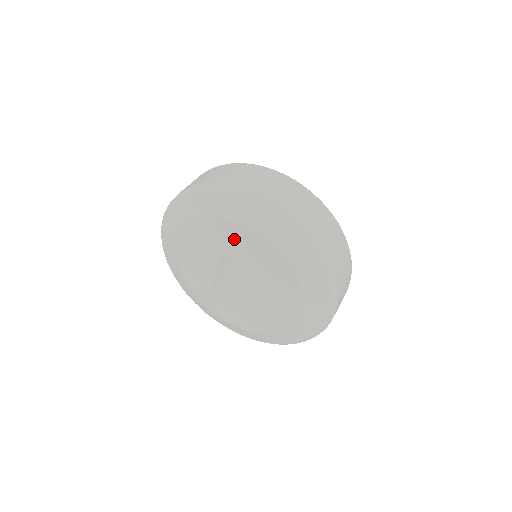
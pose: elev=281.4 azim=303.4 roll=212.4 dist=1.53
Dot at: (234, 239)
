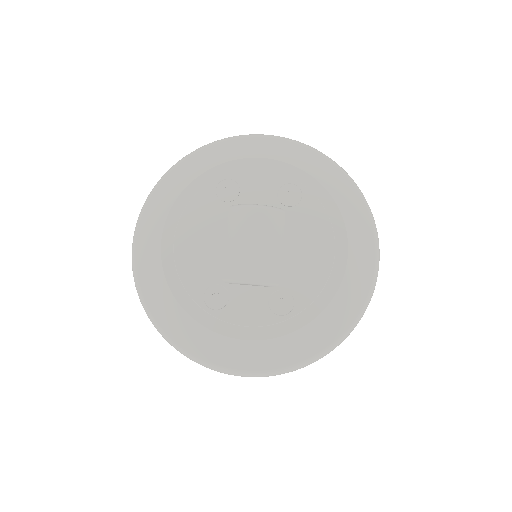
Dot at: (237, 183)
